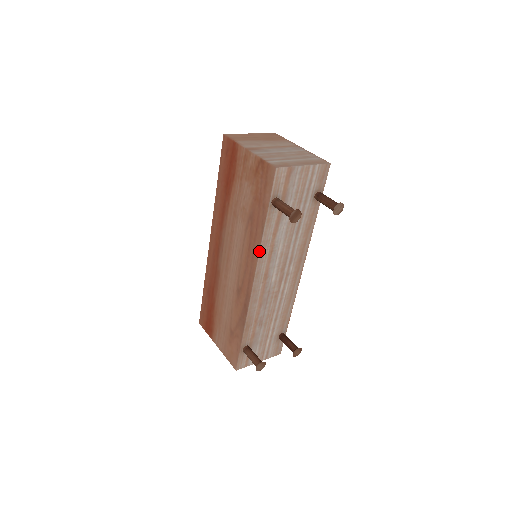
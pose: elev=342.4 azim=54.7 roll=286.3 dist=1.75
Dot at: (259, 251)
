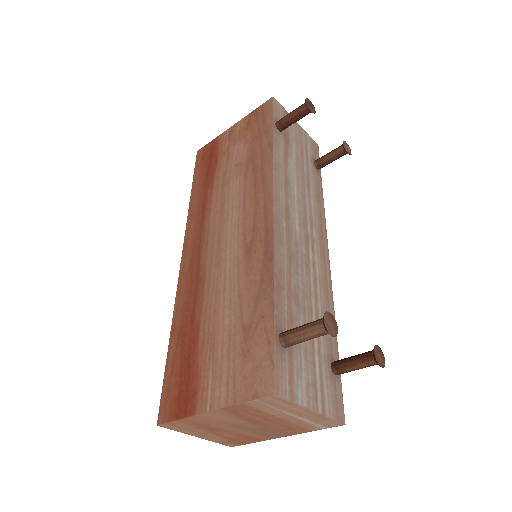
Dot at: (273, 168)
